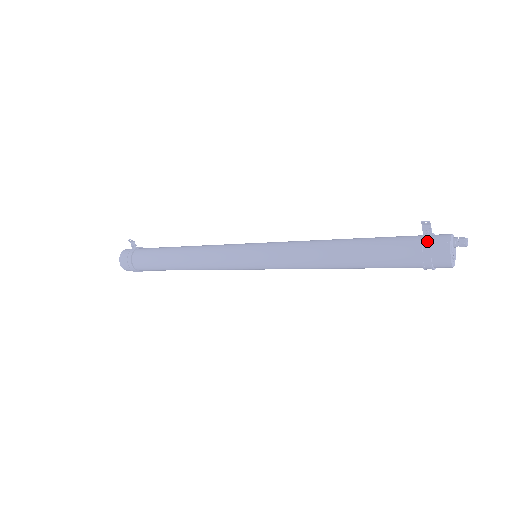
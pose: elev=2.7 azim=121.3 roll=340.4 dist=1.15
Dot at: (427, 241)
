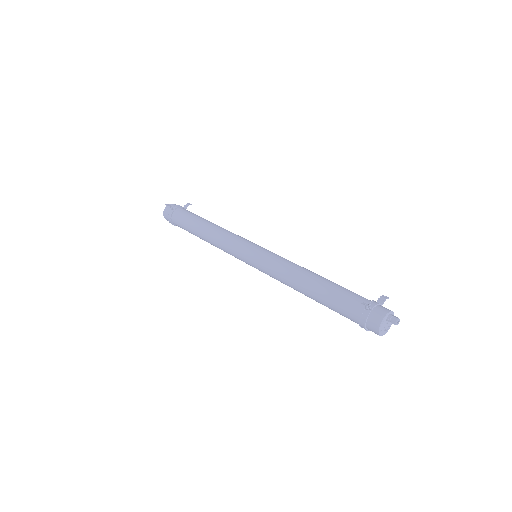
Dot at: (365, 316)
